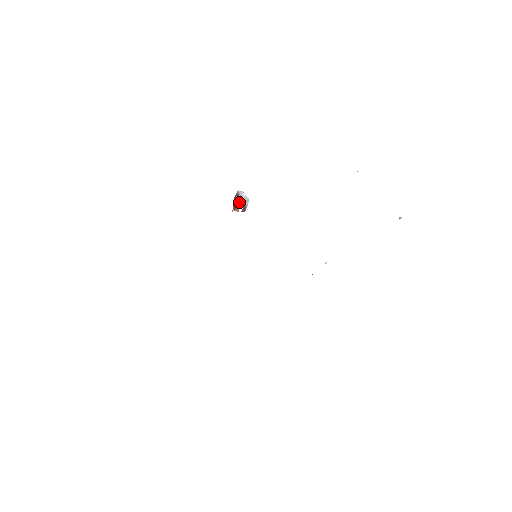
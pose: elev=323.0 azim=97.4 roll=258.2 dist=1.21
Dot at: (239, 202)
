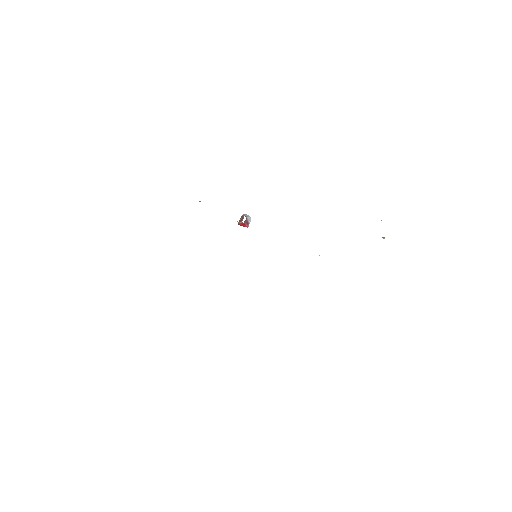
Dot at: (243, 217)
